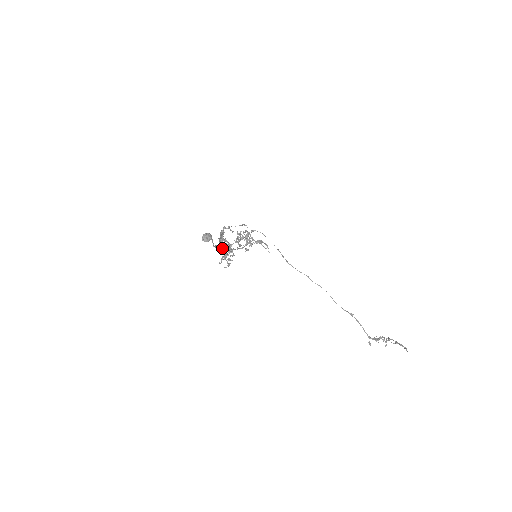
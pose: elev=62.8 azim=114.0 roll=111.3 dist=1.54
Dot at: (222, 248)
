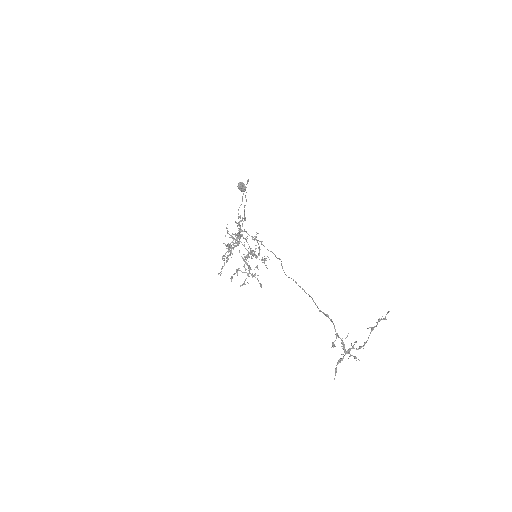
Dot at: occluded
